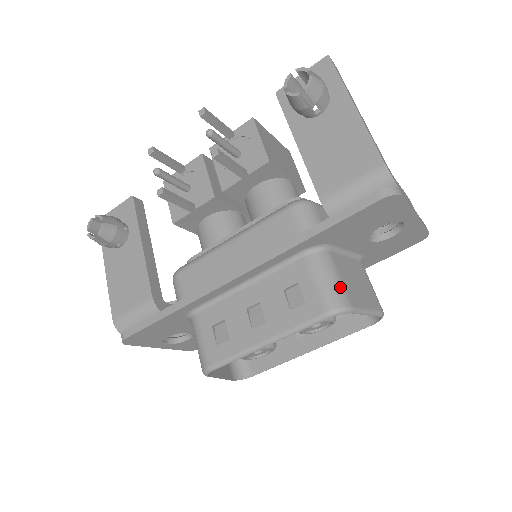
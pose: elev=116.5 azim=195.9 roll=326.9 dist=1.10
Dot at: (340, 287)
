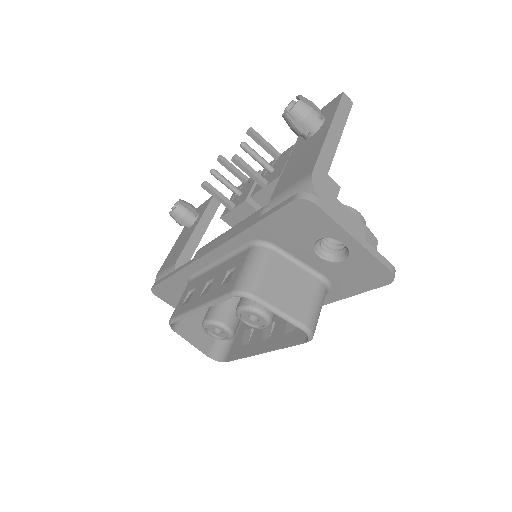
Dot at: (257, 277)
